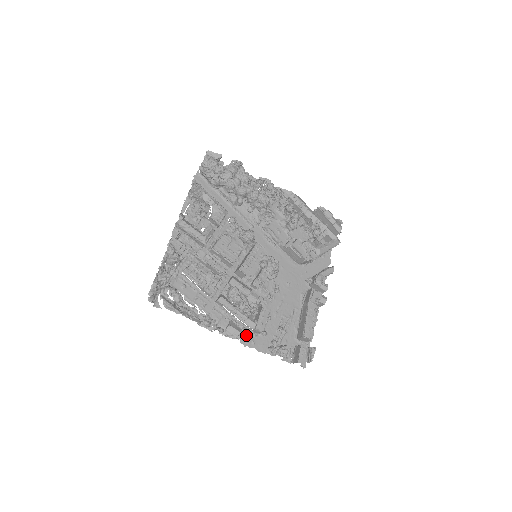
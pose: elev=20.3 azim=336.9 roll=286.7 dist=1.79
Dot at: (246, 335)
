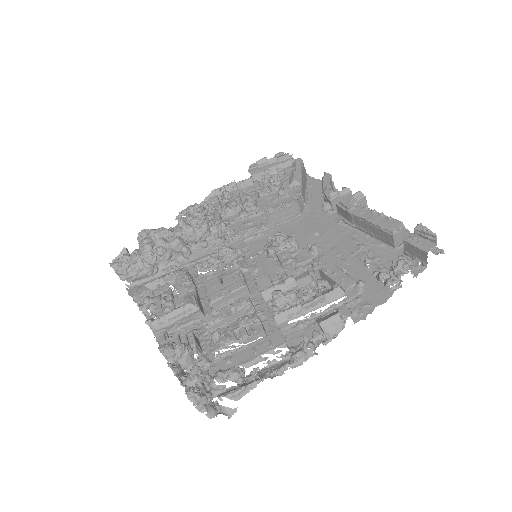
Dot at: (350, 310)
